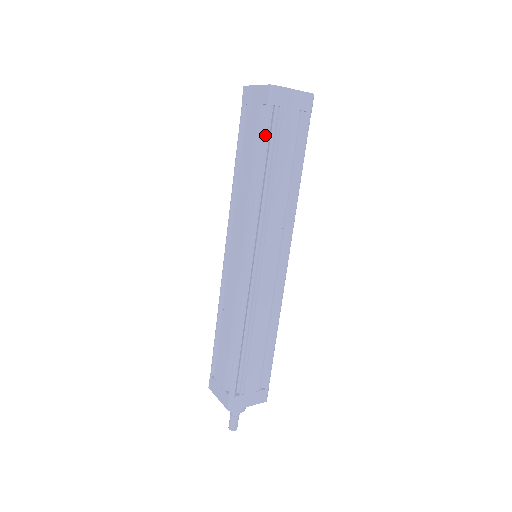
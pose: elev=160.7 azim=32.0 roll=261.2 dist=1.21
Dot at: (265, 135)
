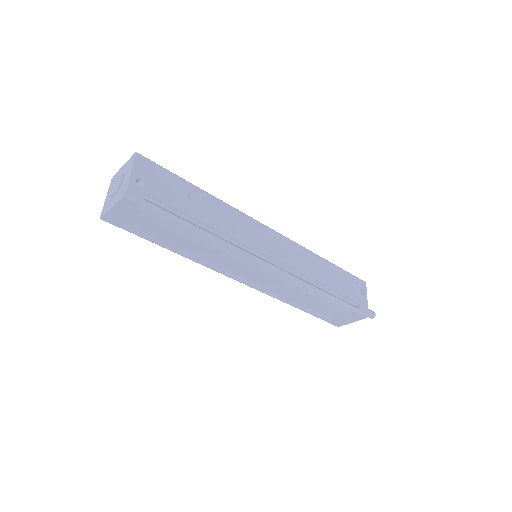
Dot at: occluded
